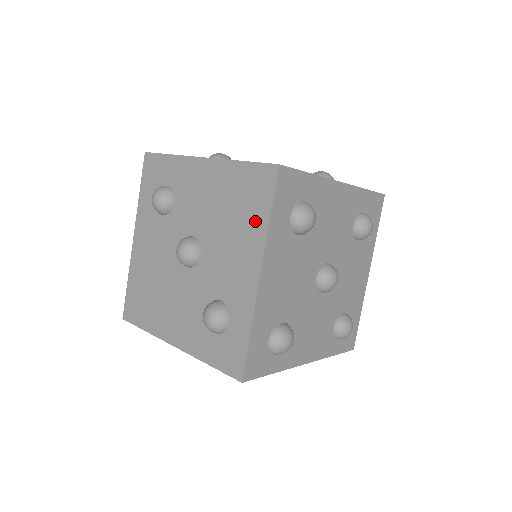
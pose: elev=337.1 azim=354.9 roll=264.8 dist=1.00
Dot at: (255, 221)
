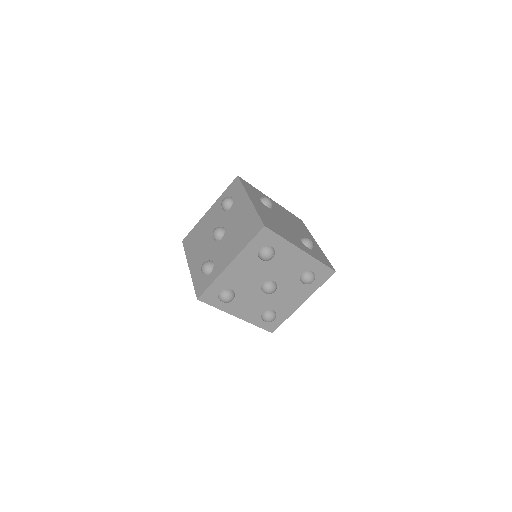
Dot at: (244, 241)
